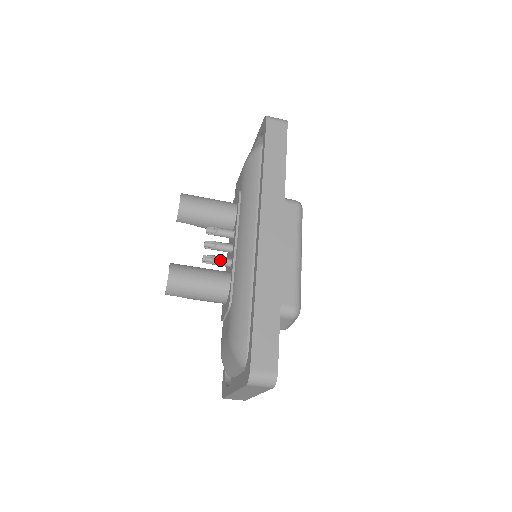
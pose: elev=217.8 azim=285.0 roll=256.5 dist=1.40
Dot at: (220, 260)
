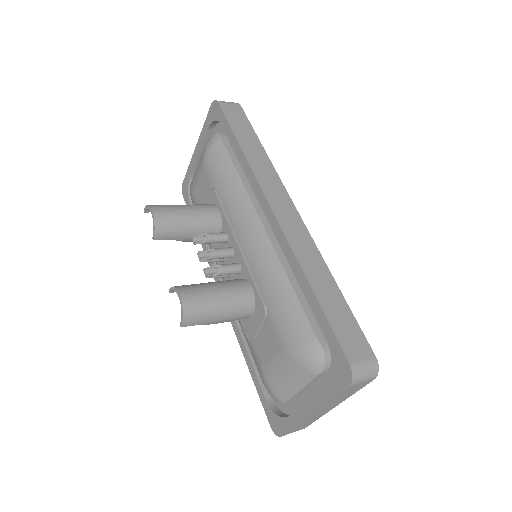
Dot at: (227, 267)
